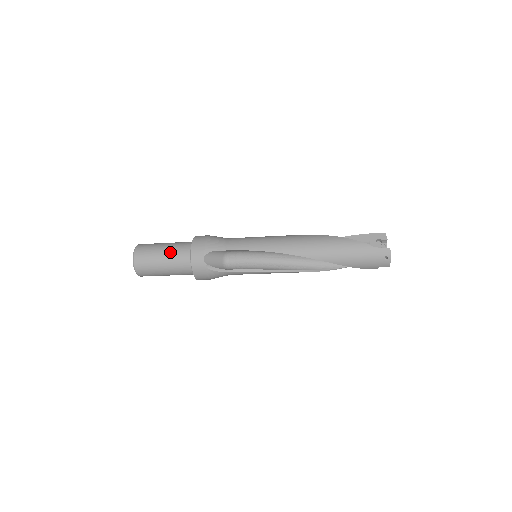
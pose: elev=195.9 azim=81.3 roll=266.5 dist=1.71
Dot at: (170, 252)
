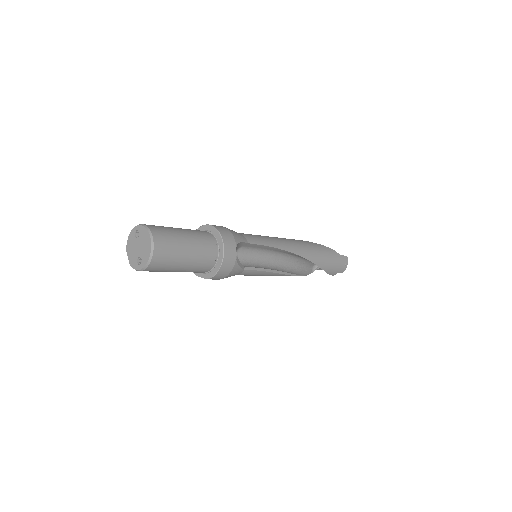
Dot at: (195, 238)
